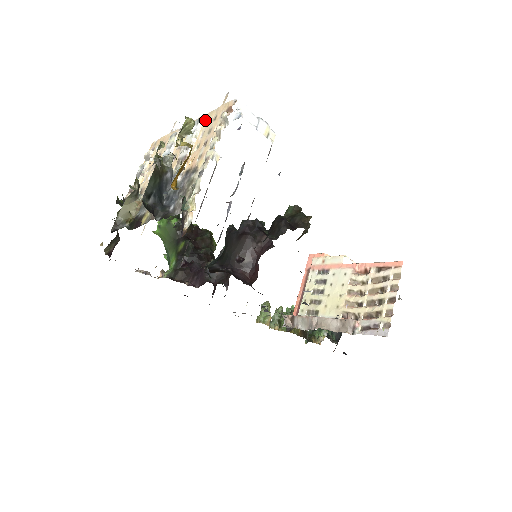
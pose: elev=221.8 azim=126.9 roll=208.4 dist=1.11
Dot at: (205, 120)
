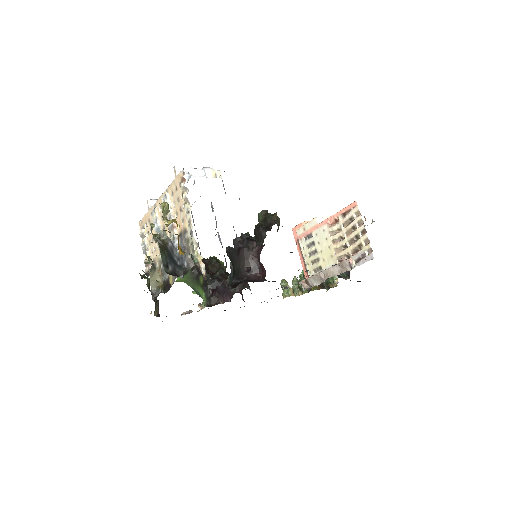
Dot at: (170, 193)
